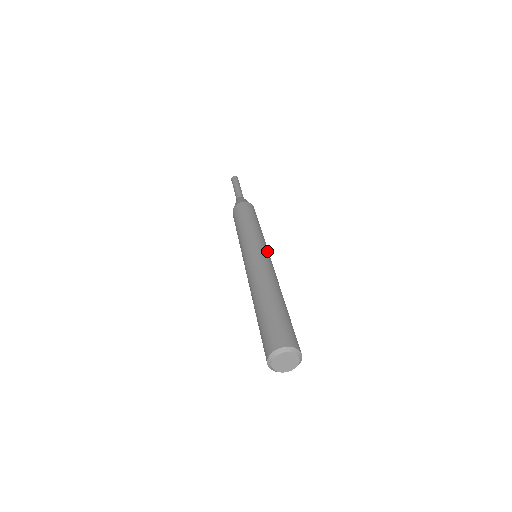
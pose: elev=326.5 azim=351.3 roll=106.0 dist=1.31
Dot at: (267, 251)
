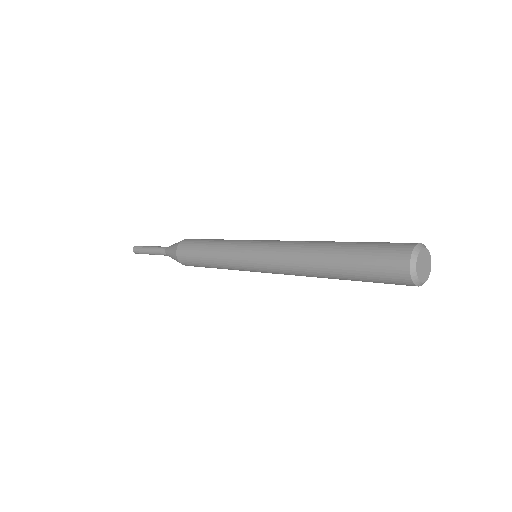
Dot at: (261, 240)
